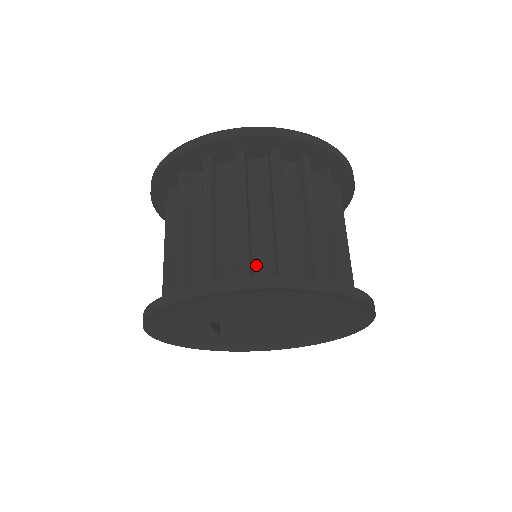
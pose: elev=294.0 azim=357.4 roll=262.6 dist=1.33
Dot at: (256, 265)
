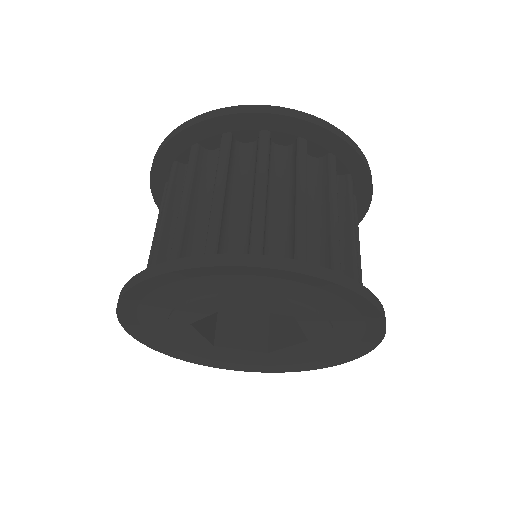
Dot at: occluded
